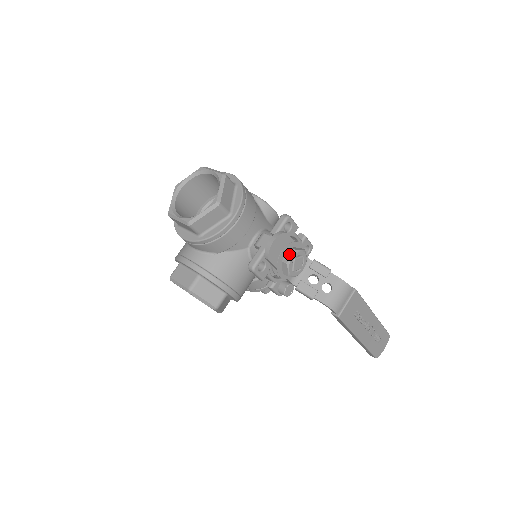
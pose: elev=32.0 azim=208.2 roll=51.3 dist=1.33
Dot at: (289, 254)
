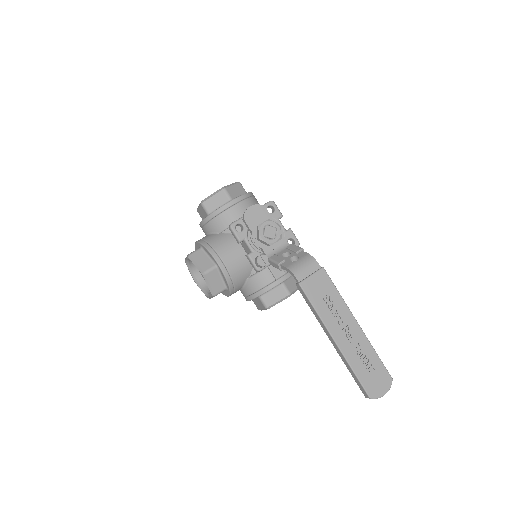
Dot at: (263, 222)
